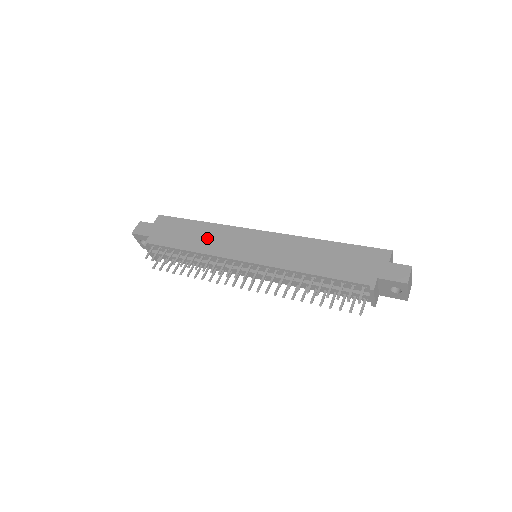
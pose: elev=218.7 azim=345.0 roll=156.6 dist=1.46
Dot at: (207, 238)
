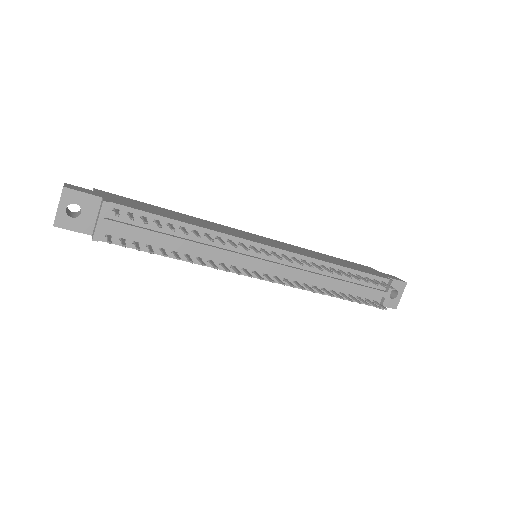
Dot at: (198, 221)
